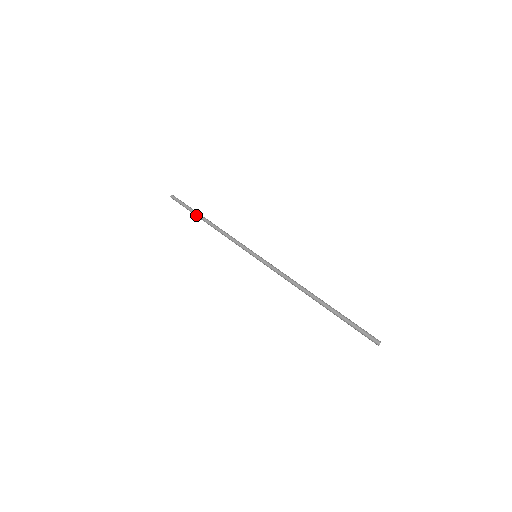
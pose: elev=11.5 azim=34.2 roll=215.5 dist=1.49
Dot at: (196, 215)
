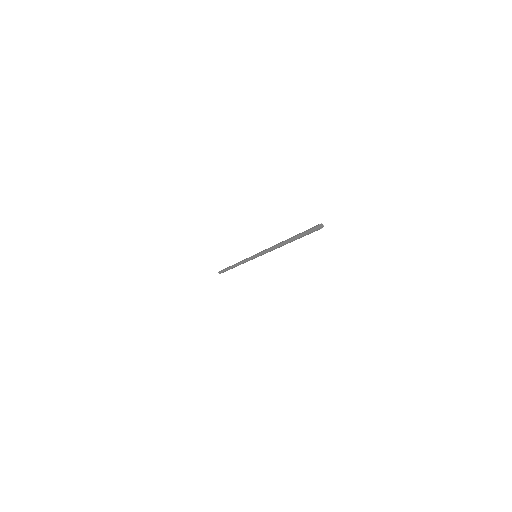
Dot at: (229, 268)
